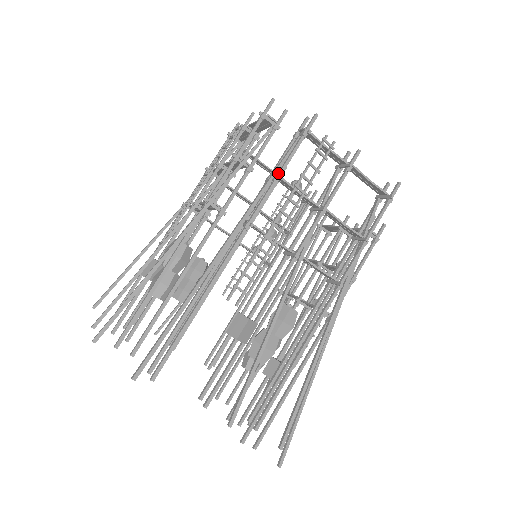
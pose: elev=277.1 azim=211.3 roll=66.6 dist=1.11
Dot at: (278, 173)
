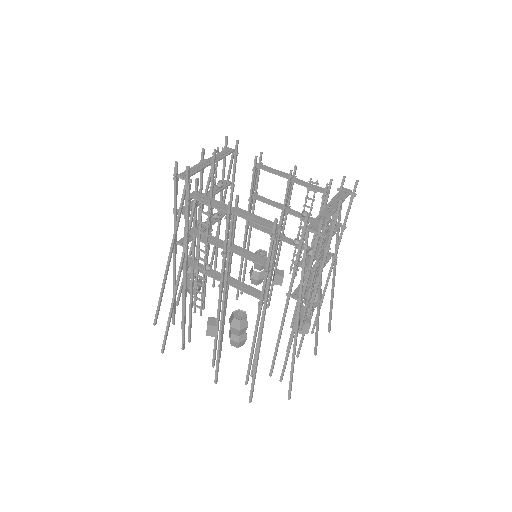
Dot at: (310, 269)
